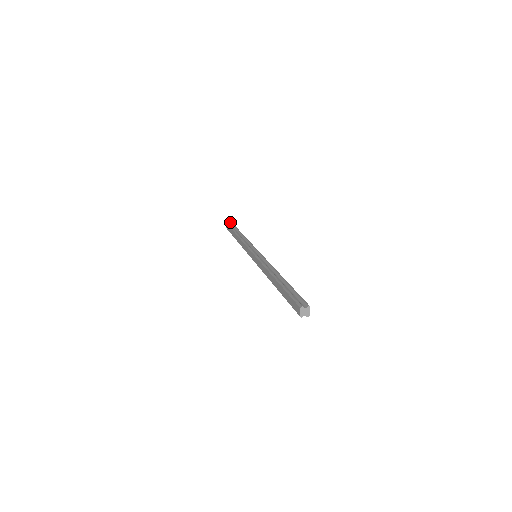
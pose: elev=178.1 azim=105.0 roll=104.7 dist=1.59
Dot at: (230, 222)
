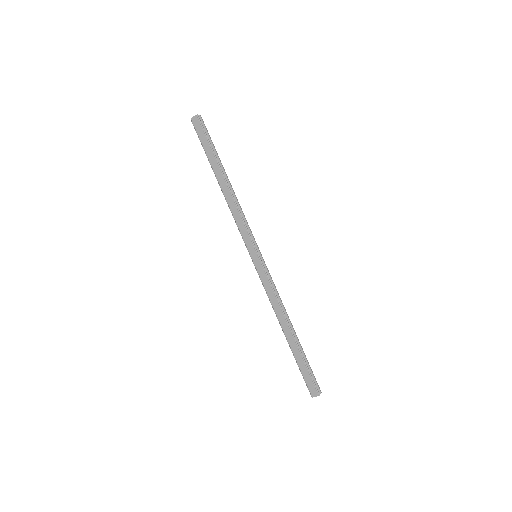
Dot at: (200, 115)
